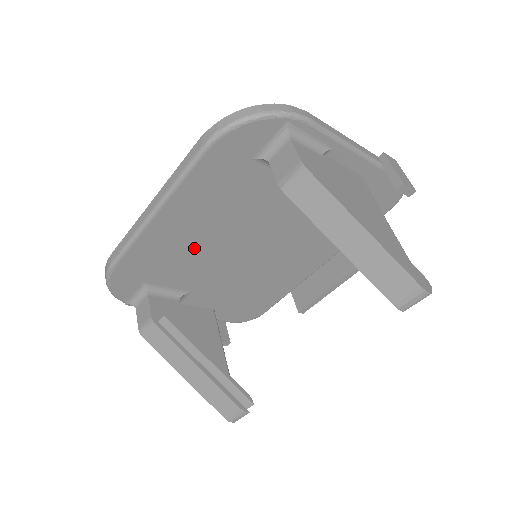
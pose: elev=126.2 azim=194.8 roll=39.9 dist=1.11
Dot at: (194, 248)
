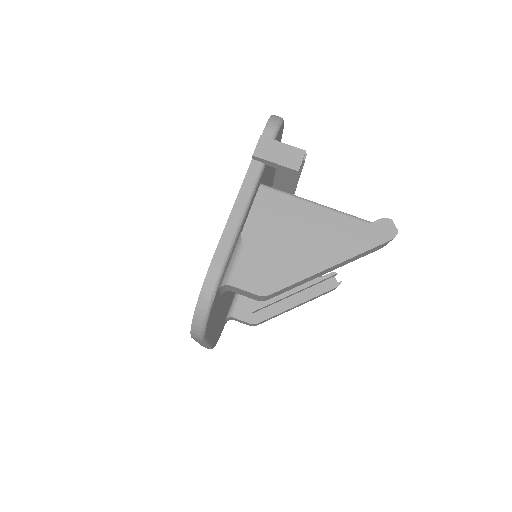
Dot at: occluded
